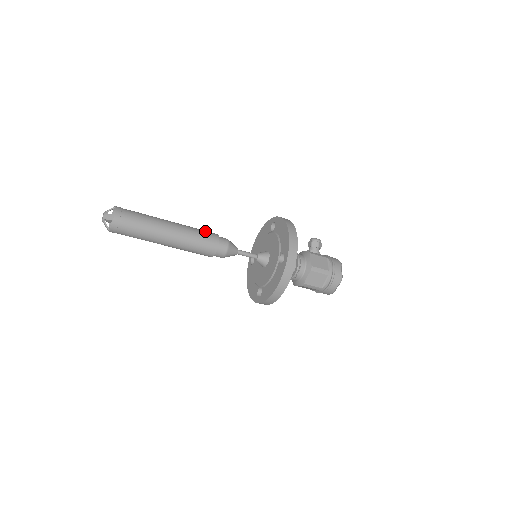
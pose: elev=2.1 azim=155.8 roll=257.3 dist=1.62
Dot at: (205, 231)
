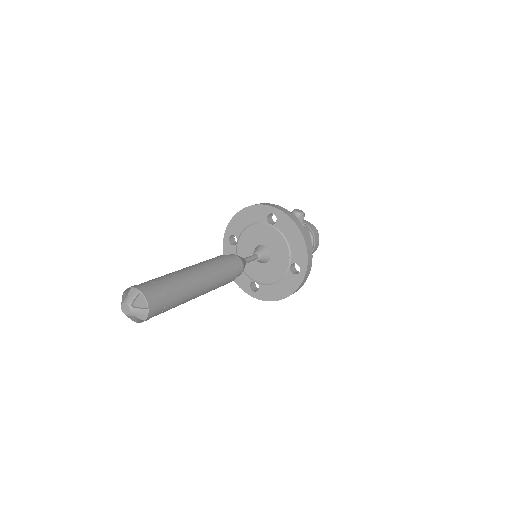
Dot at: (224, 263)
